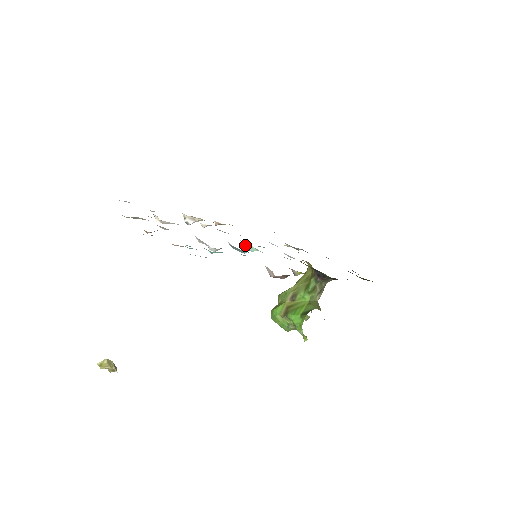
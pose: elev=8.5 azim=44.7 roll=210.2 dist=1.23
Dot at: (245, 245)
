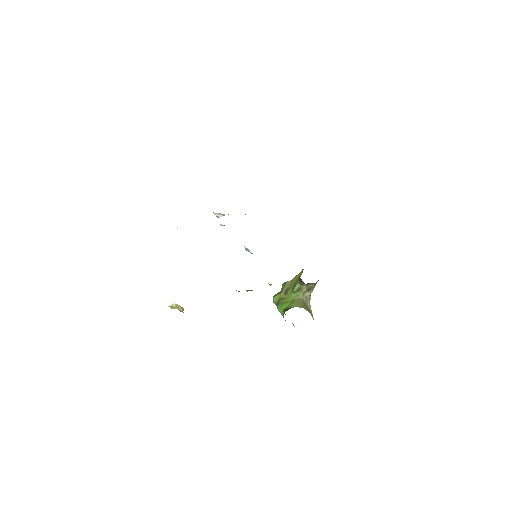
Dot at: (245, 248)
